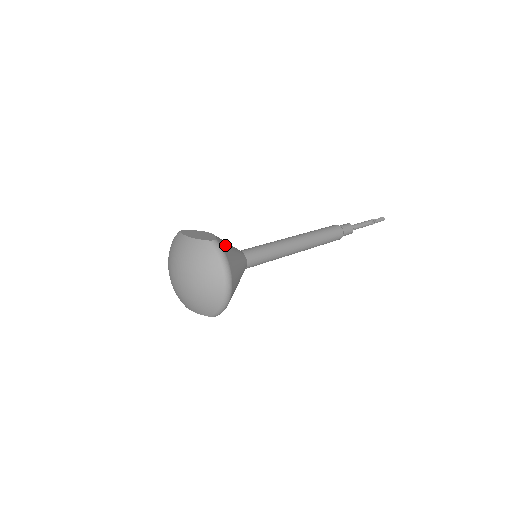
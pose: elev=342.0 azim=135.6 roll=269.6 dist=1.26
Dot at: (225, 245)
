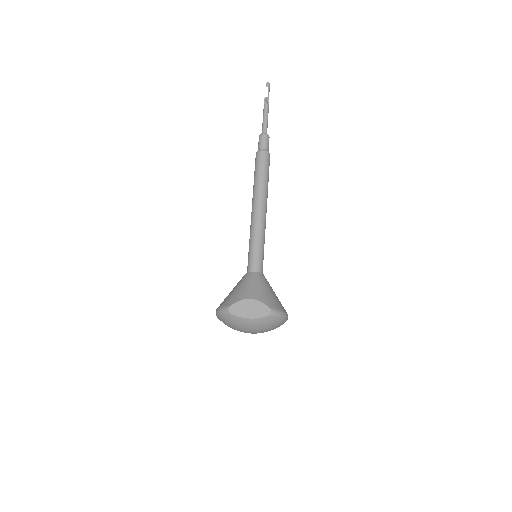
Dot at: (269, 300)
